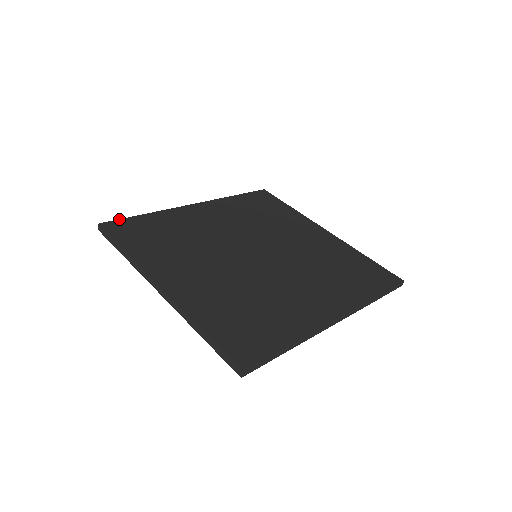
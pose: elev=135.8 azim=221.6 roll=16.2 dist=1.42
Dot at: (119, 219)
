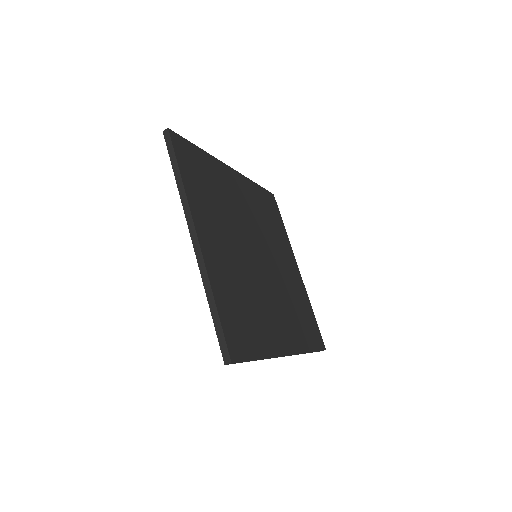
Dot at: occluded
